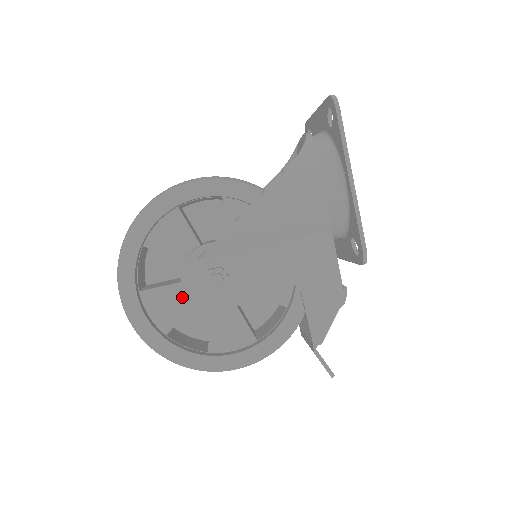
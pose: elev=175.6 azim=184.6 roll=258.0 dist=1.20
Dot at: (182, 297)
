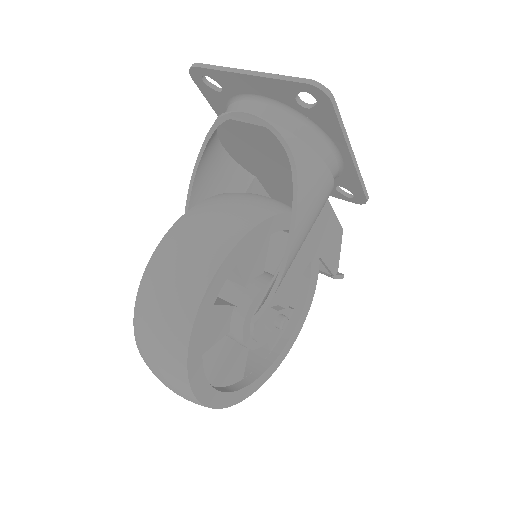
Dot at: (241, 349)
